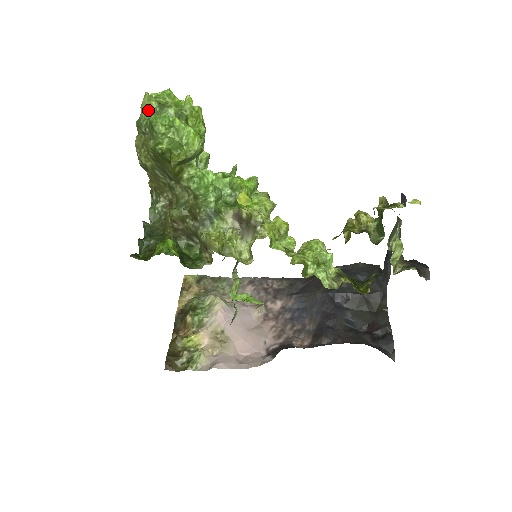
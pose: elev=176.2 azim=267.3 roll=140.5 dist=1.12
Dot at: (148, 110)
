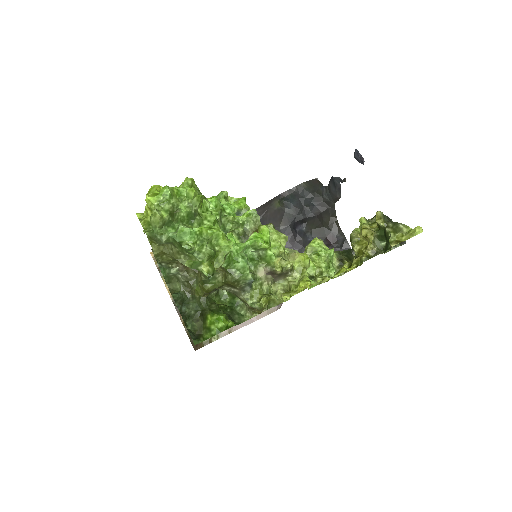
Dot at: (162, 225)
